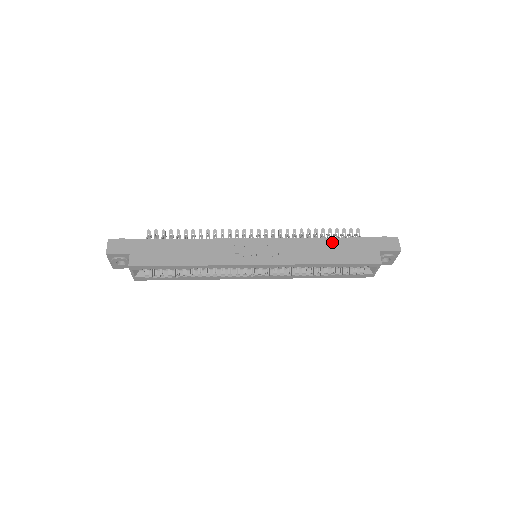
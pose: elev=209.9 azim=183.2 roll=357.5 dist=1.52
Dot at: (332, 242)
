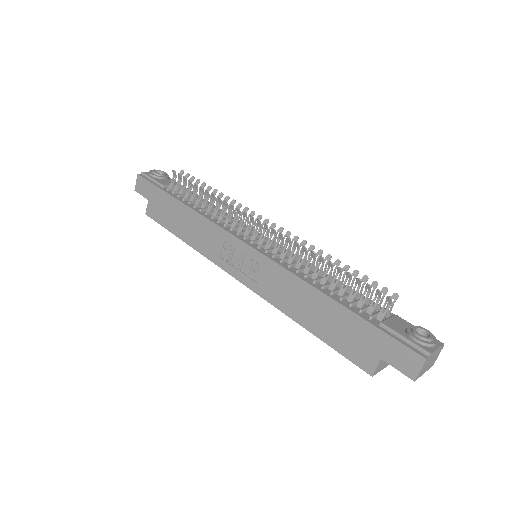
Dot at: (326, 303)
